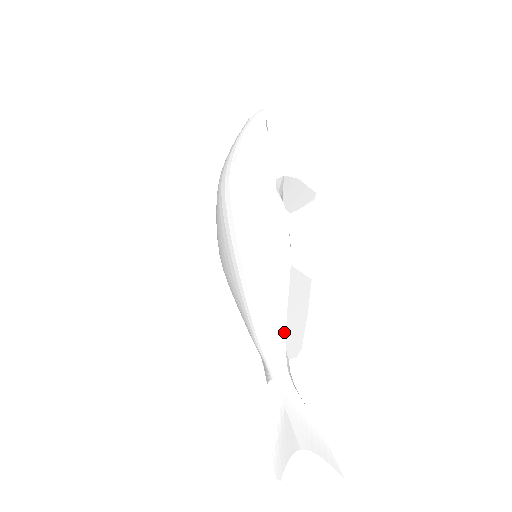
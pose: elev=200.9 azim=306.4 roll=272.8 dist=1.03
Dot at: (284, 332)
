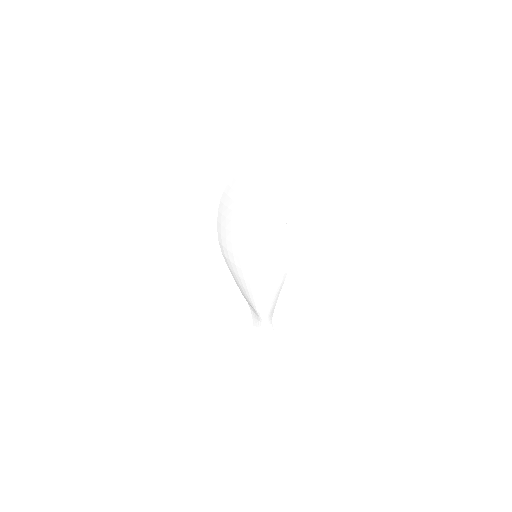
Dot at: (275, 305)
